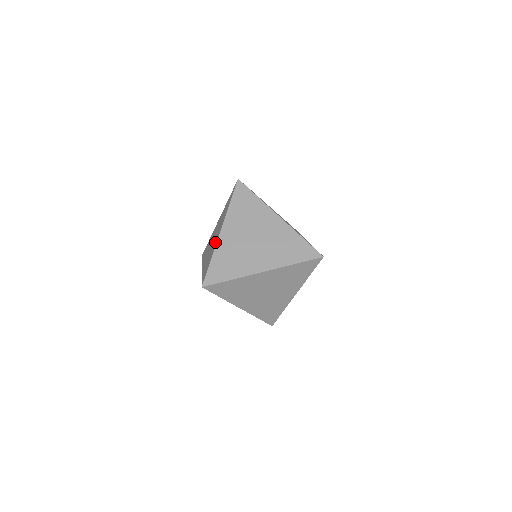
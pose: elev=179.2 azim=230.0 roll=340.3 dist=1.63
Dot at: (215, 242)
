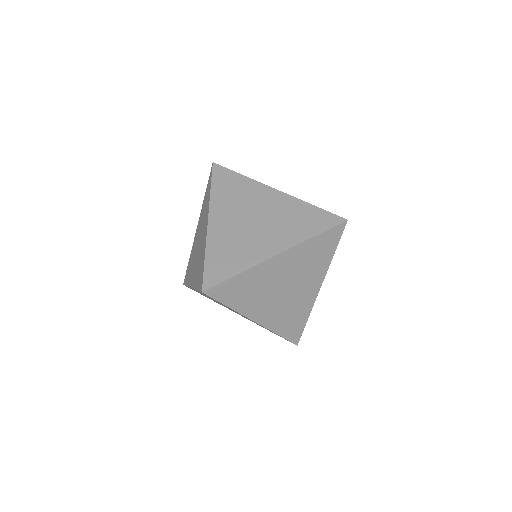
Dot at: (203, 239)
